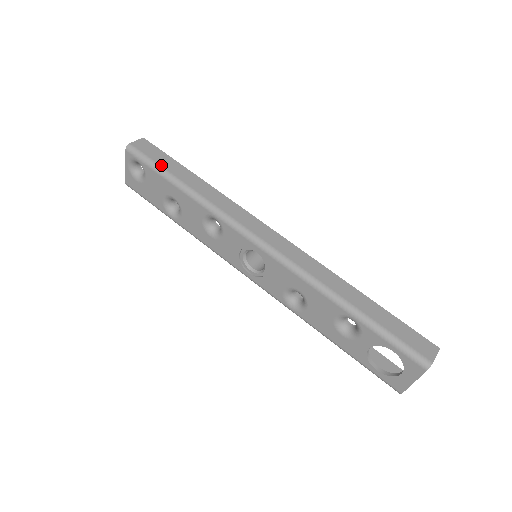
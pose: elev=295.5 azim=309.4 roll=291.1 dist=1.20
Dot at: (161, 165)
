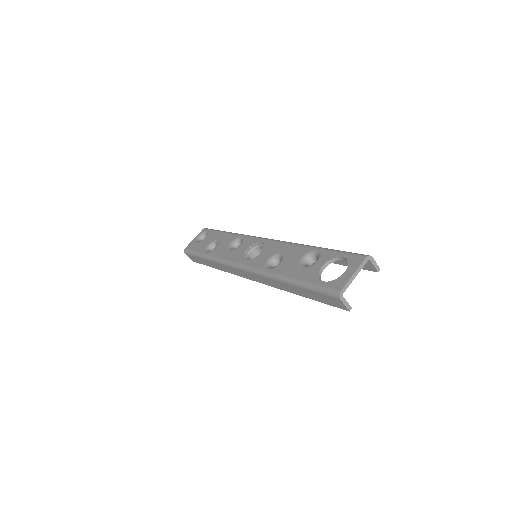
Dot at: occluded
